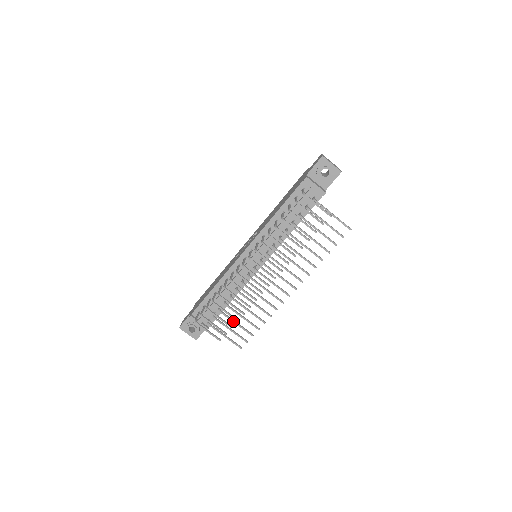
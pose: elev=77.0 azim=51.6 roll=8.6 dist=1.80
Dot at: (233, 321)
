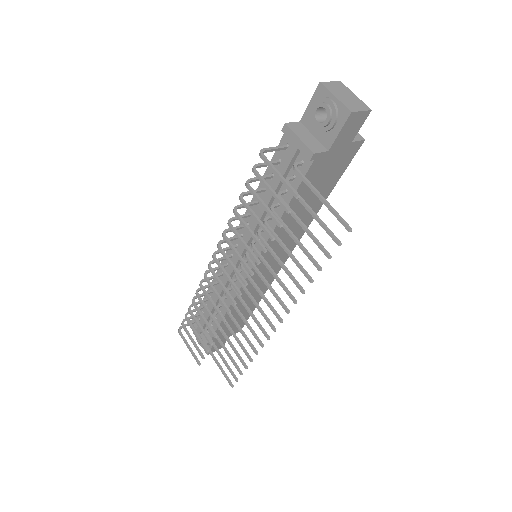
Dot at: (221, 344)
